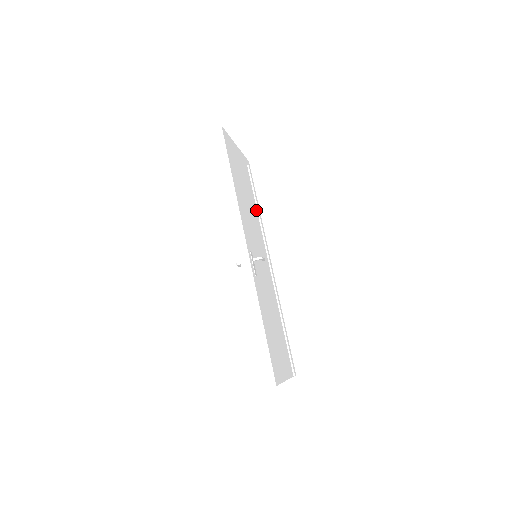
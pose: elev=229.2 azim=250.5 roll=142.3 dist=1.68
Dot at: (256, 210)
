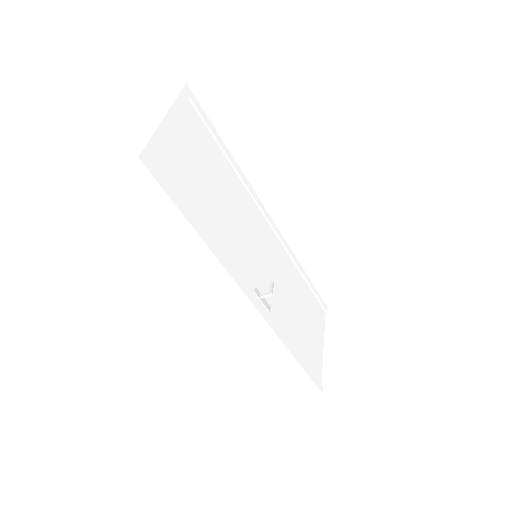
Dot at: (228, 166)
